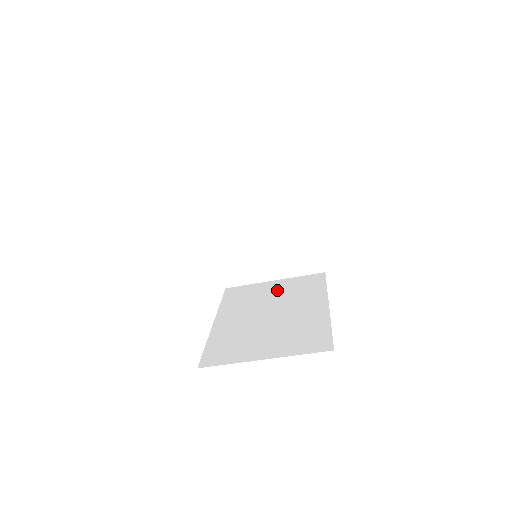
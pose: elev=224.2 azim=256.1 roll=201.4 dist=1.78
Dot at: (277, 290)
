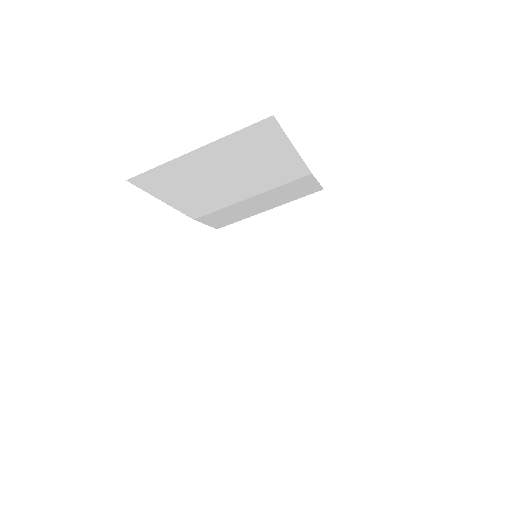
Dot at: occluded
